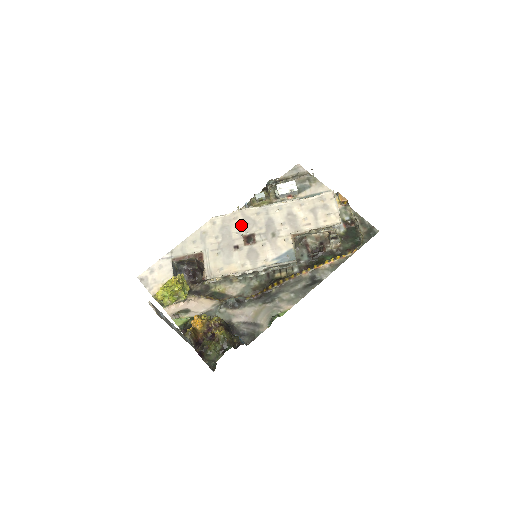
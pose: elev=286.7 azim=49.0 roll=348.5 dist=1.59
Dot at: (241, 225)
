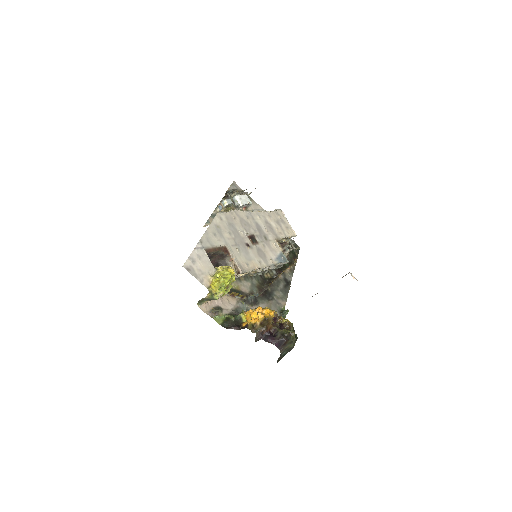
Dot at: (241, 225)
